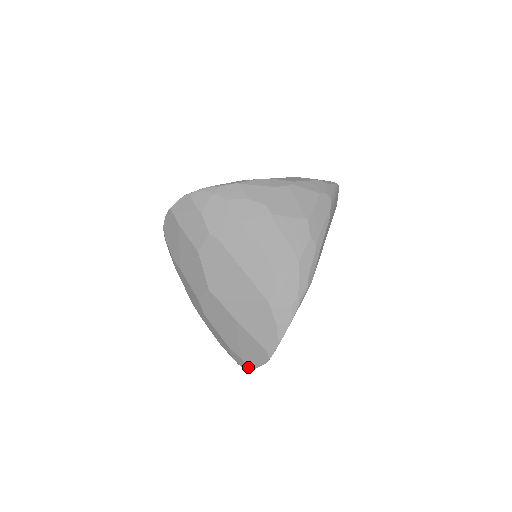
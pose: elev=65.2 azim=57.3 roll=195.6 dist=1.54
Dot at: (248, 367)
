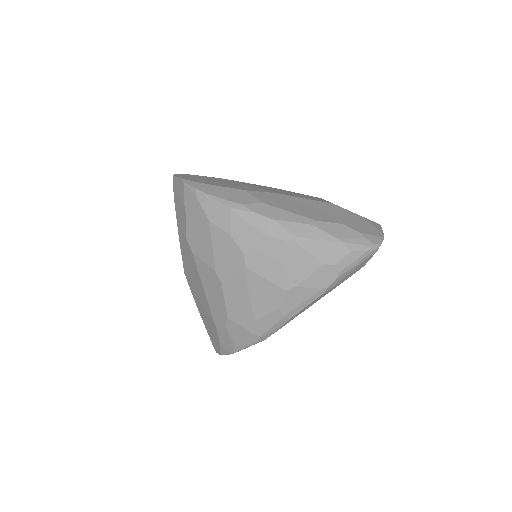
Dot at: occluded
